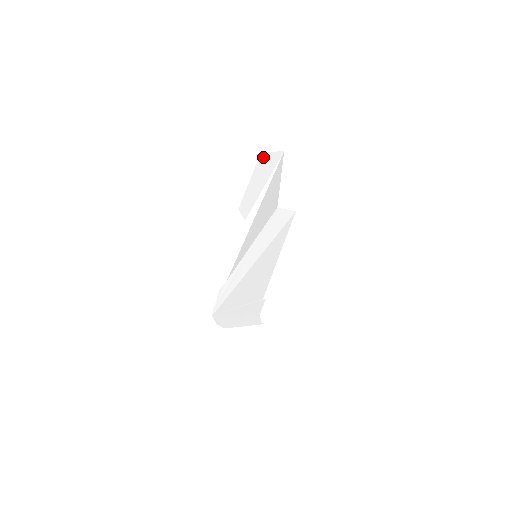
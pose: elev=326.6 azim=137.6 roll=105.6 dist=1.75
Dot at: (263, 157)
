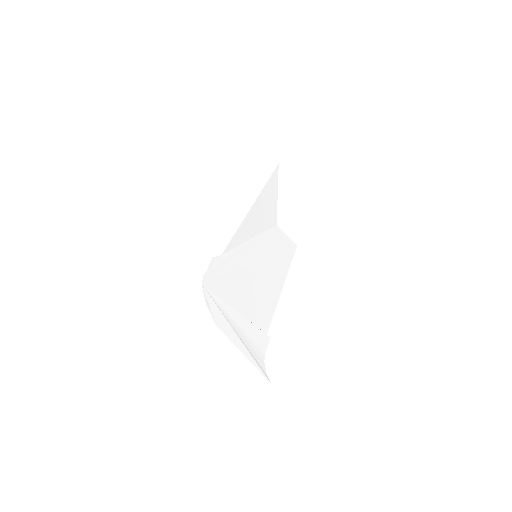
Dot at: (259, 154)
